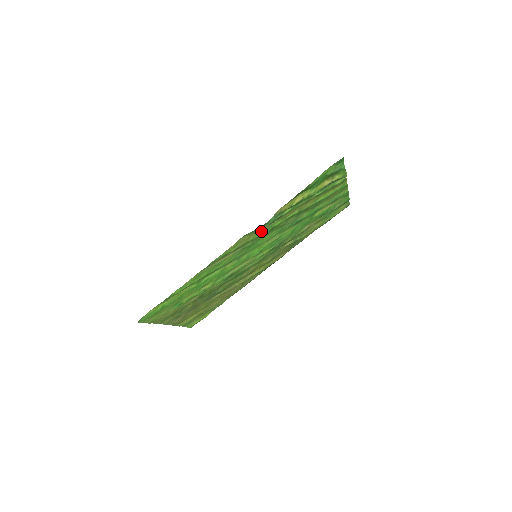
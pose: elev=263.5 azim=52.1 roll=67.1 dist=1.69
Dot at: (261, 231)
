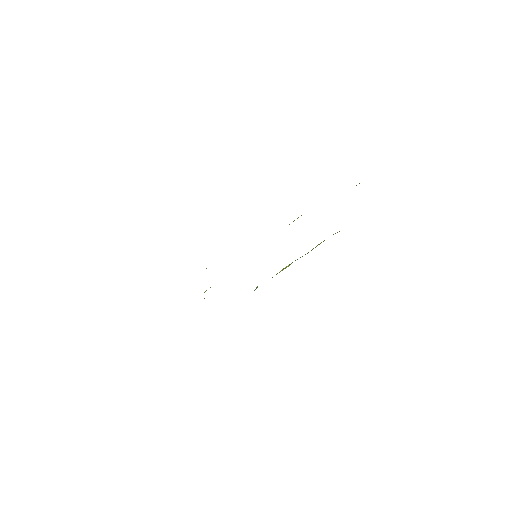
Dot at: occluded
